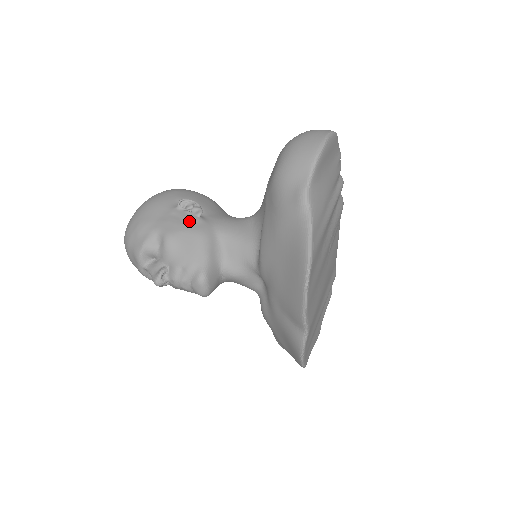
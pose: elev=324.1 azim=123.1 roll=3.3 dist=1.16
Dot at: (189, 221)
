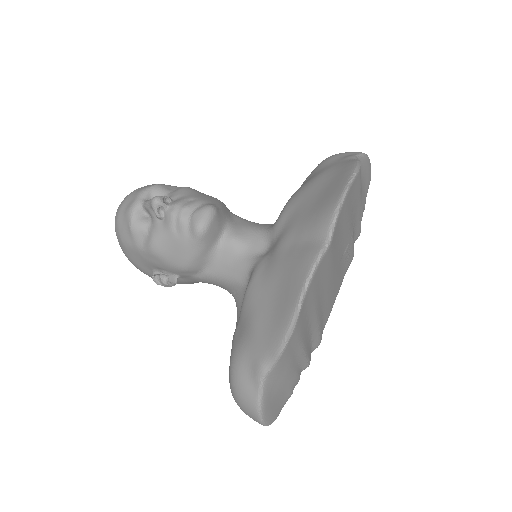
Dot at: occluded
